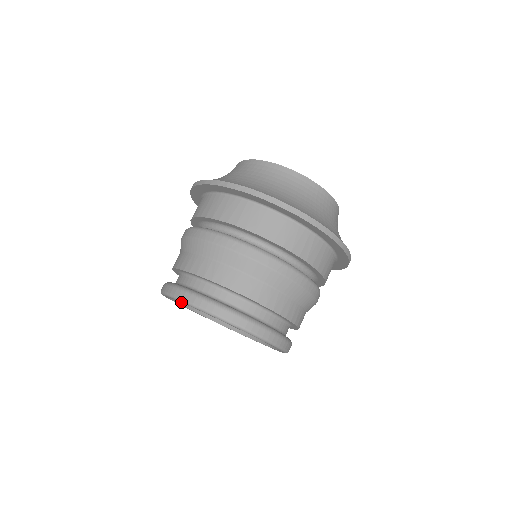
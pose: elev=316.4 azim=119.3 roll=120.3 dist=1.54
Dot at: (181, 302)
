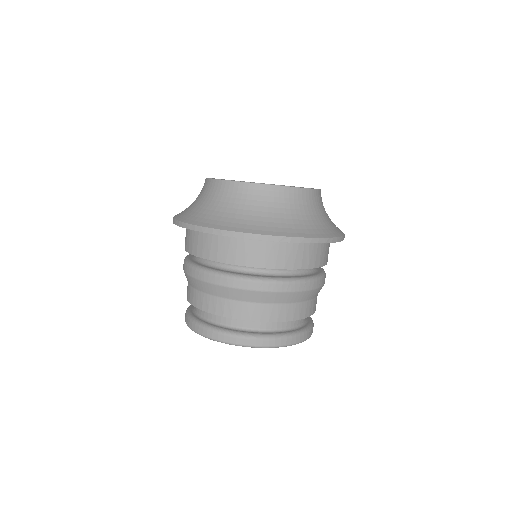
Dot at: occluded
